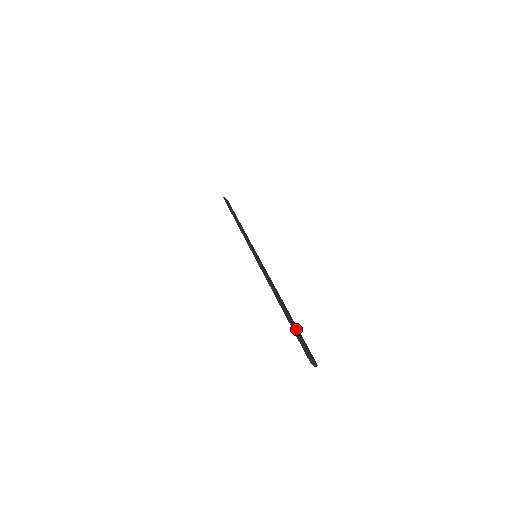
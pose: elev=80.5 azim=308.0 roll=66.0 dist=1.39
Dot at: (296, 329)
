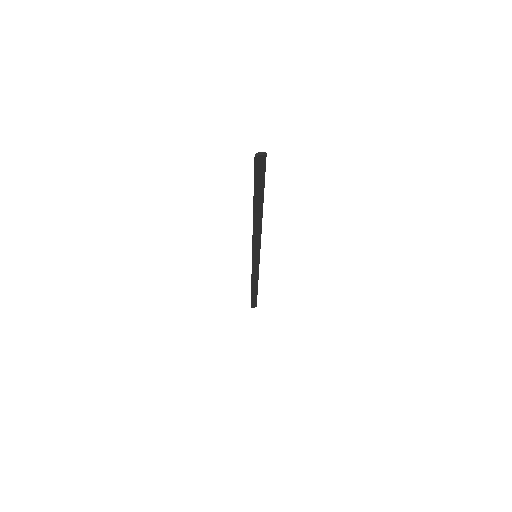
Dot at: (255, 184)
